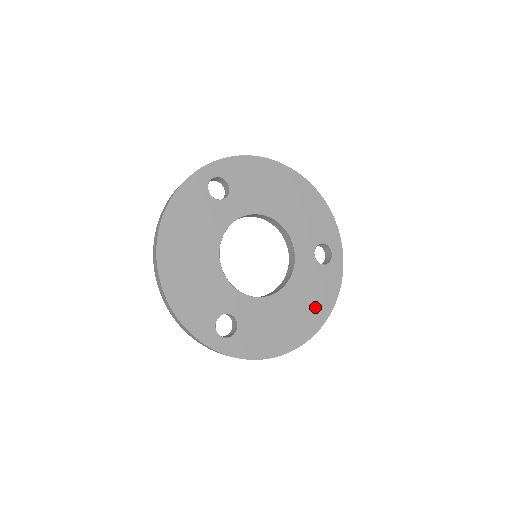
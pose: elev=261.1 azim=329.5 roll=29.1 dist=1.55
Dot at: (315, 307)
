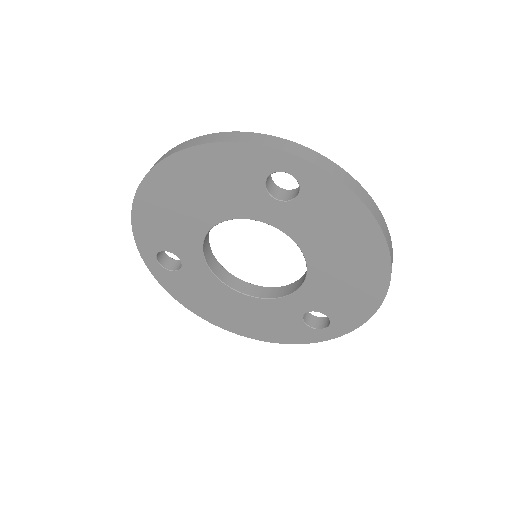
Dot at: (258, 327)
